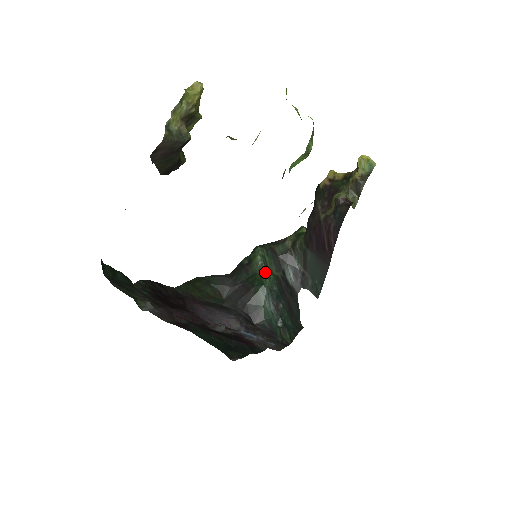
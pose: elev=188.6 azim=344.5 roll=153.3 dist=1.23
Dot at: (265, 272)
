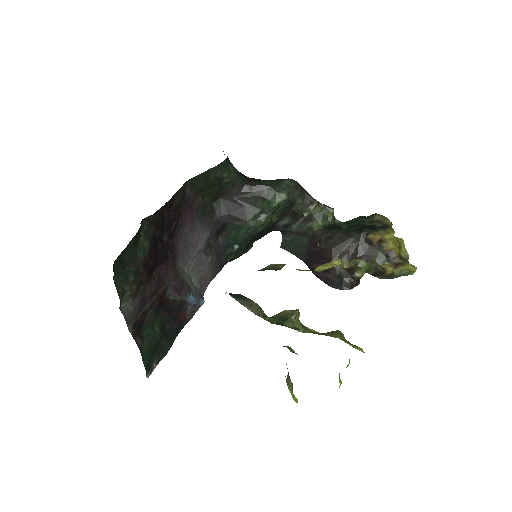
Dot at: (267, 216)
